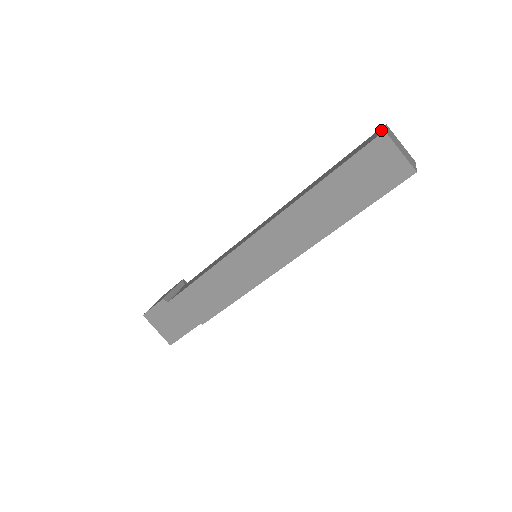
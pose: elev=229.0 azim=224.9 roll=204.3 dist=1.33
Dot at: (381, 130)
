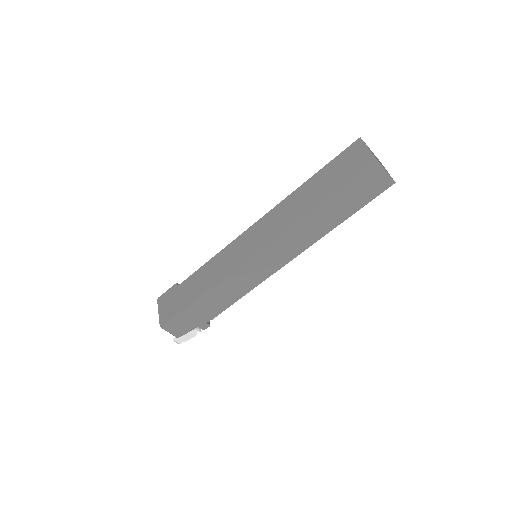
Dot at: occluded
